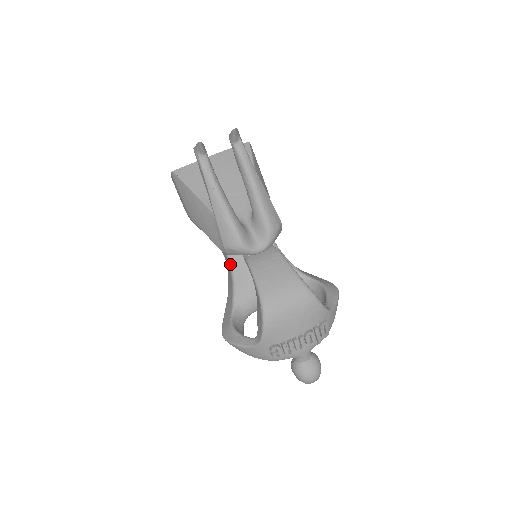
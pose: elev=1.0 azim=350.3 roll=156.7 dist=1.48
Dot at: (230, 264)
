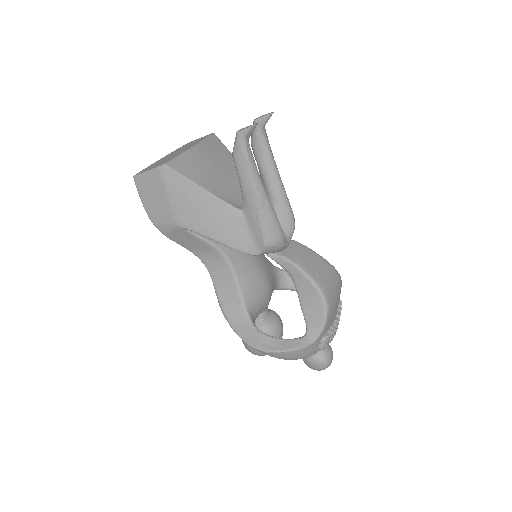
Dot at: (233, 271)
